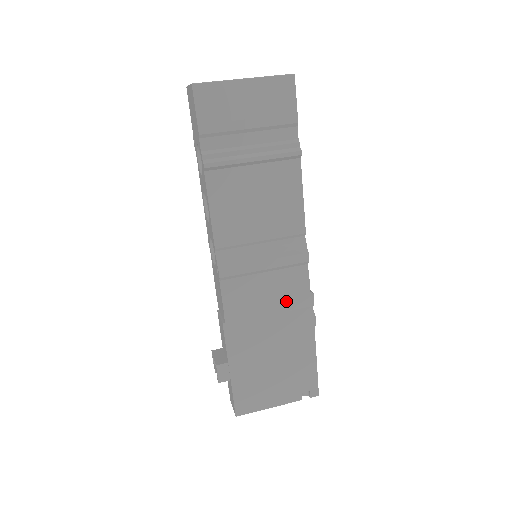
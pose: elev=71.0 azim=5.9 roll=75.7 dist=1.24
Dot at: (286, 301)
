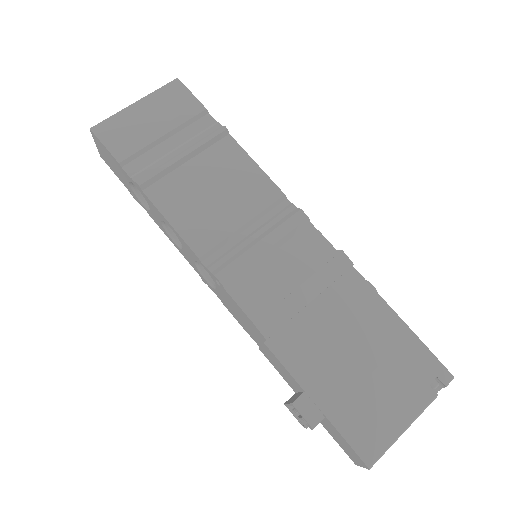
Dot at: (317, 275)
